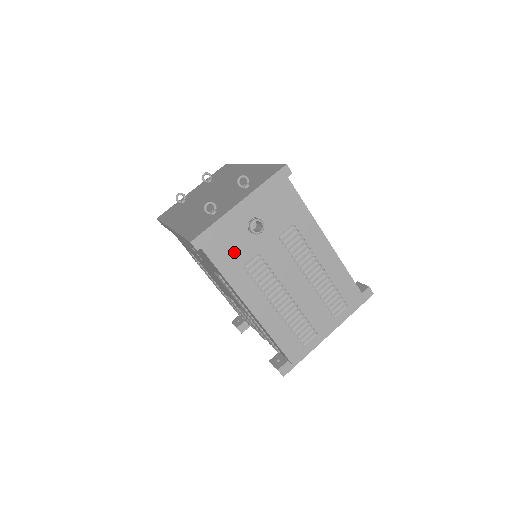
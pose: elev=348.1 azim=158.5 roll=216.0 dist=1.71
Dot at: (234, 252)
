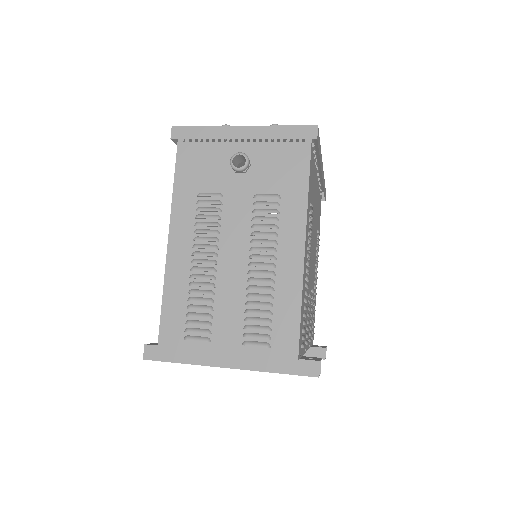
Dot at: (202, 171)
